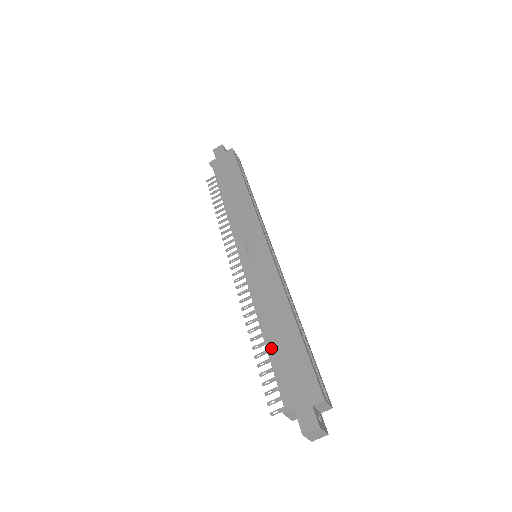
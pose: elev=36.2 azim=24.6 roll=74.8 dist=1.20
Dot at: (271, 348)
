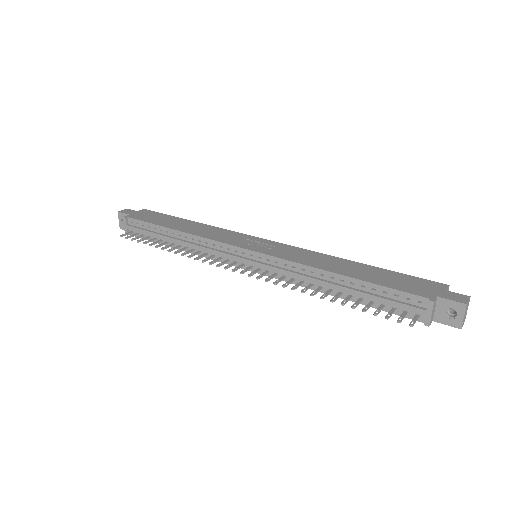
Dot at: (364, 278)
